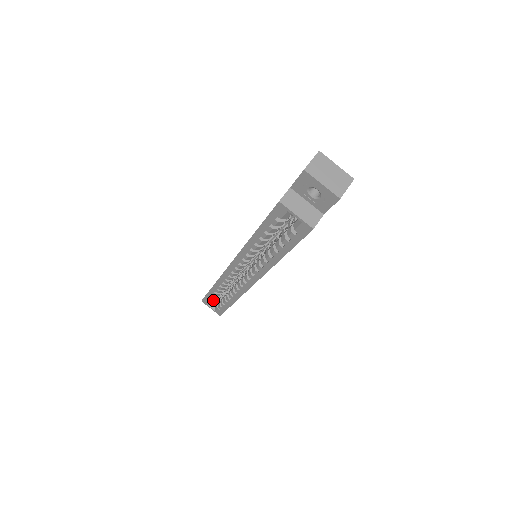
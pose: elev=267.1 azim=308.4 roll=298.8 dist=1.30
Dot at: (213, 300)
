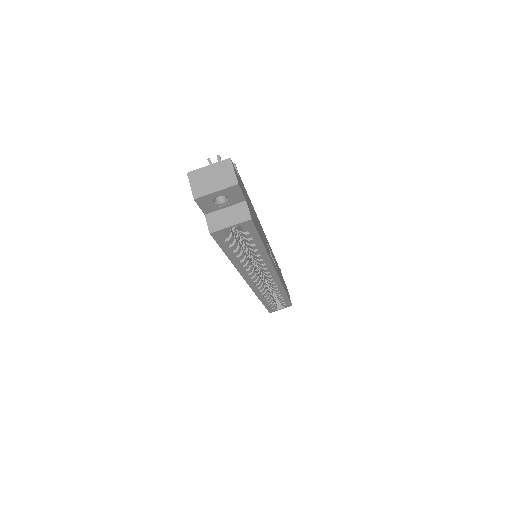
Dot at: (274, 305)
